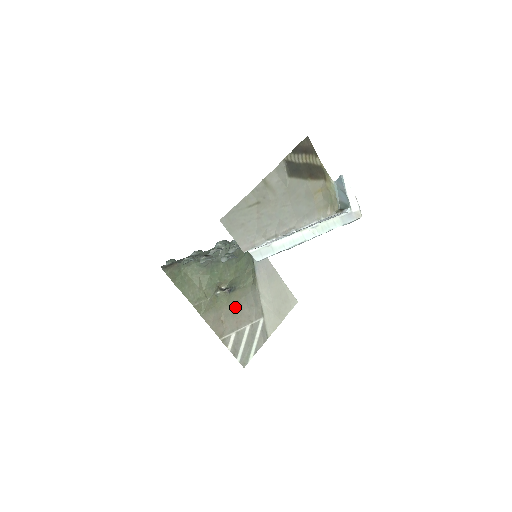
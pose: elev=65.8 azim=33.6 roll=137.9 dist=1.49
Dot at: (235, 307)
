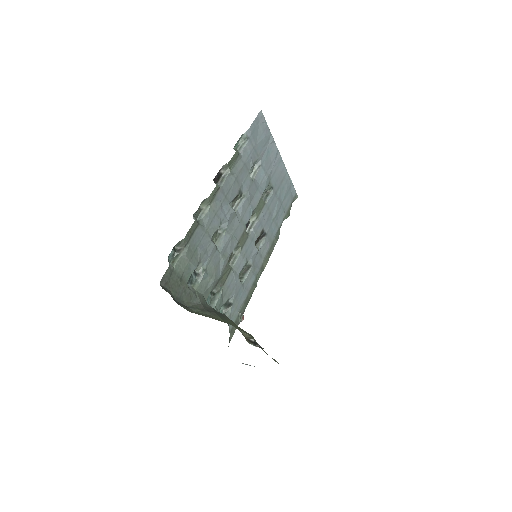
Dot at: occluded
